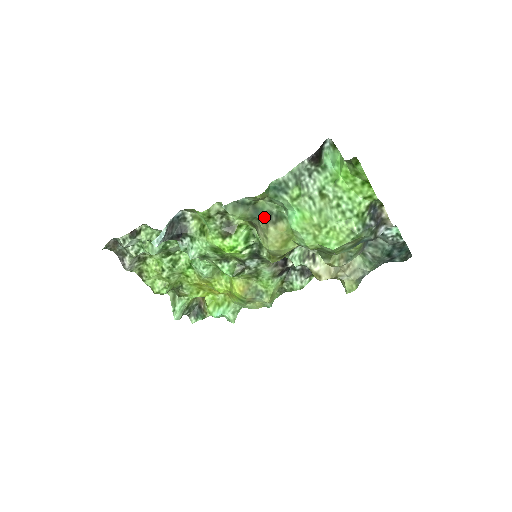
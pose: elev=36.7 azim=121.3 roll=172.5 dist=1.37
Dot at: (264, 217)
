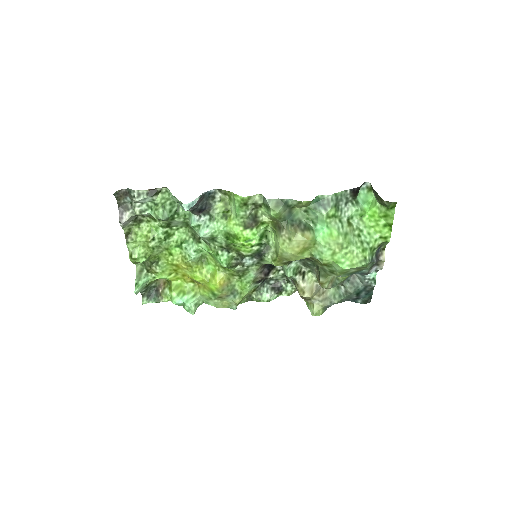
Dot at: (294, 222)
